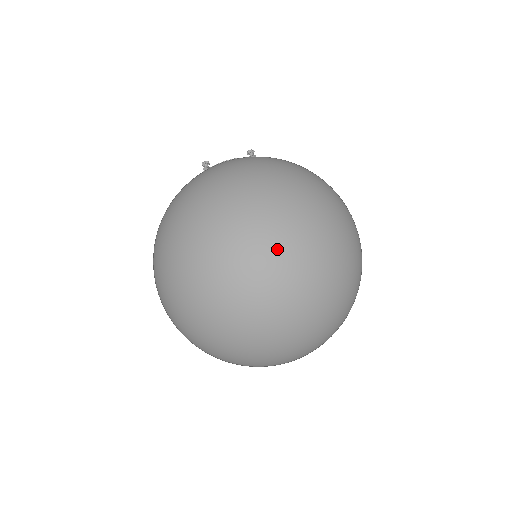
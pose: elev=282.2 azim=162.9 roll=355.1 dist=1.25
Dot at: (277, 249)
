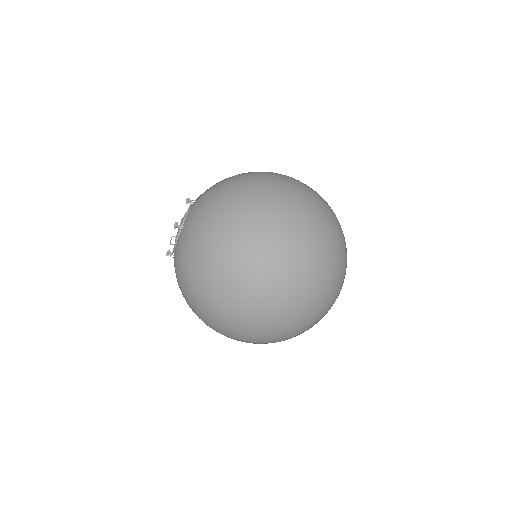
Dot at: (305, 198)
